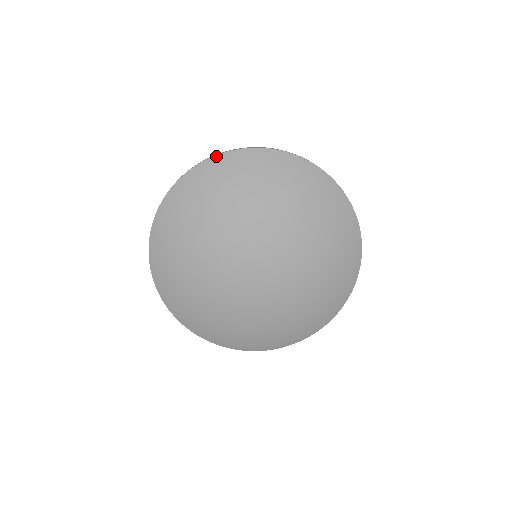
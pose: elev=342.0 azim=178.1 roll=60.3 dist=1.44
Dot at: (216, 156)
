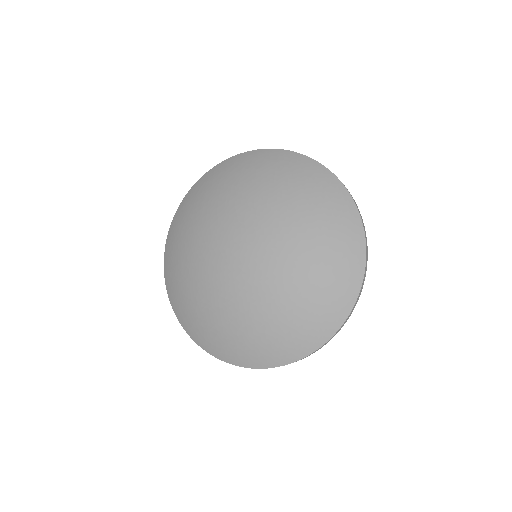
Dot at: (183, 199)
